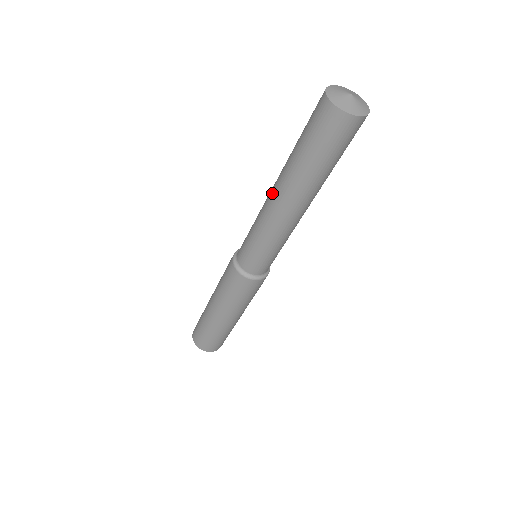
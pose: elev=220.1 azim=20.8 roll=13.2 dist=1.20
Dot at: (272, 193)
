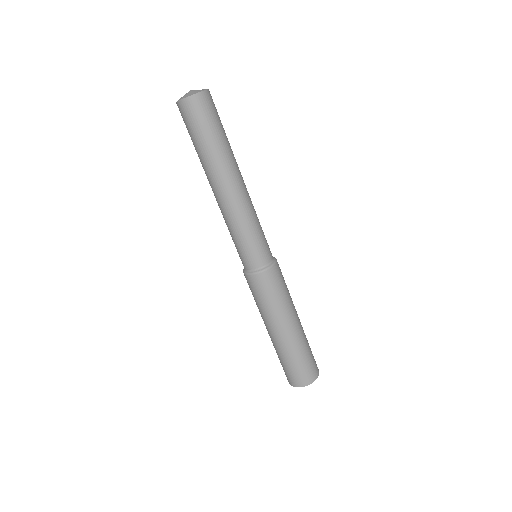
Dot at: (215, 193)
